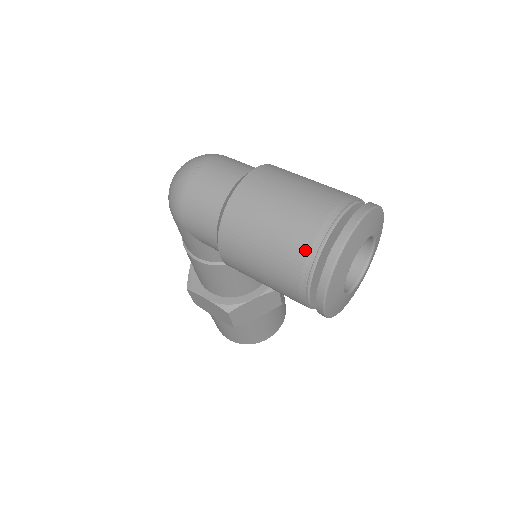
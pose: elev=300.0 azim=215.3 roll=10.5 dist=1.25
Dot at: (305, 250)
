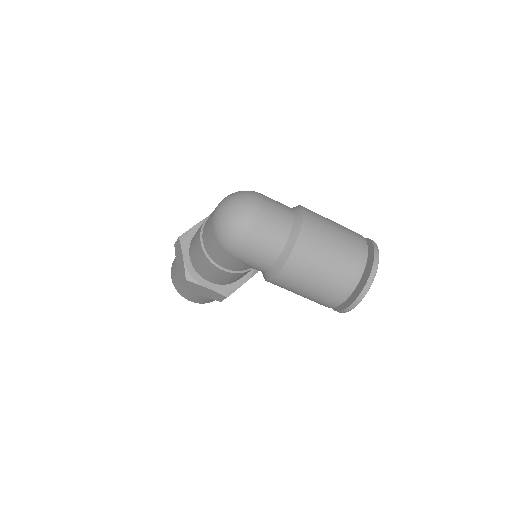
Dot at: (349, 284)
